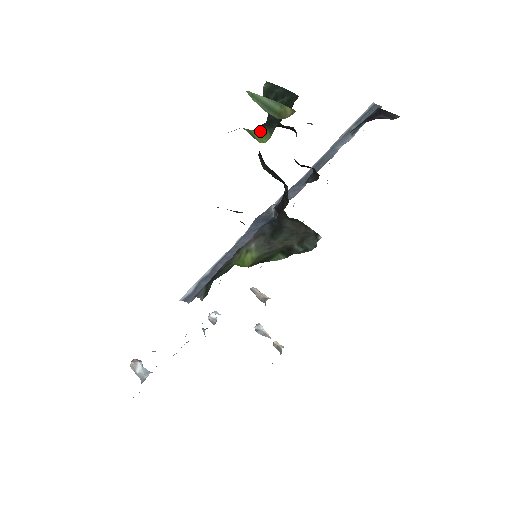
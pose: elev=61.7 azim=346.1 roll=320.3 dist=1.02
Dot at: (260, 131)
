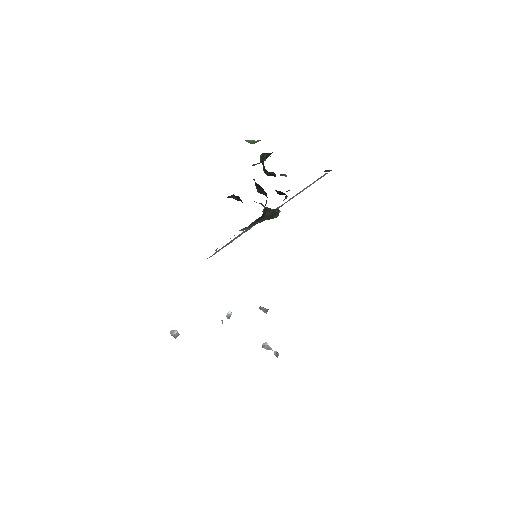
Dot at: (253, 164)
